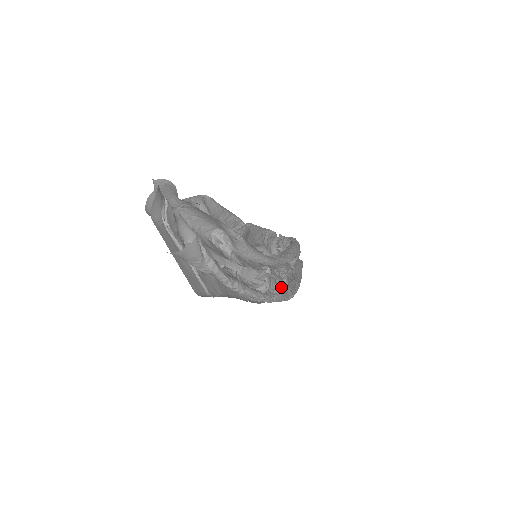
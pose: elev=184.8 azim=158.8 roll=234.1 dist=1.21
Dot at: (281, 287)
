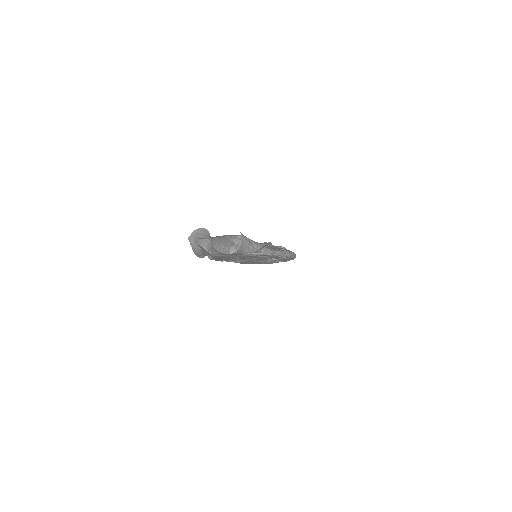
Dot at: occluded
